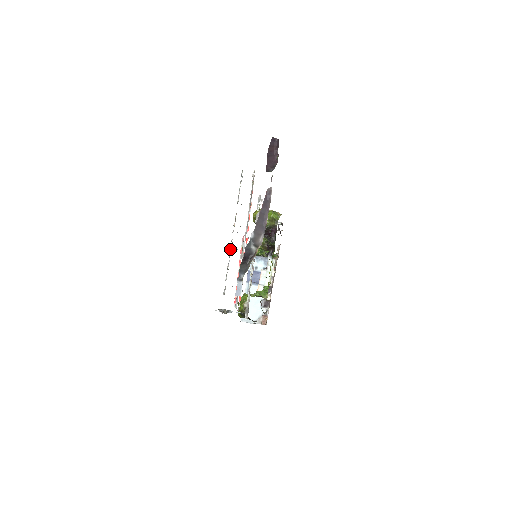
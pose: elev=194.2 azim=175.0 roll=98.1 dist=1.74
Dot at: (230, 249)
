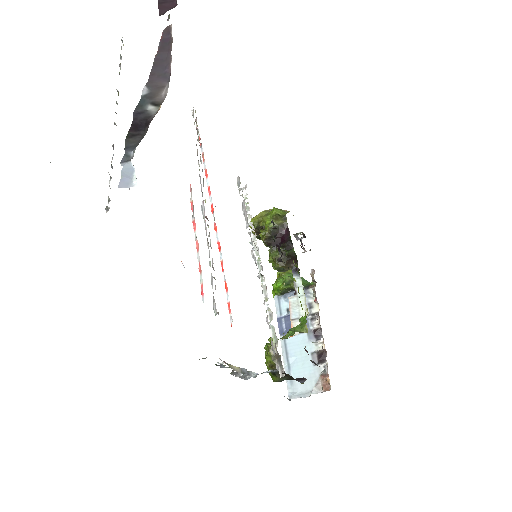
Dot at: occluded
